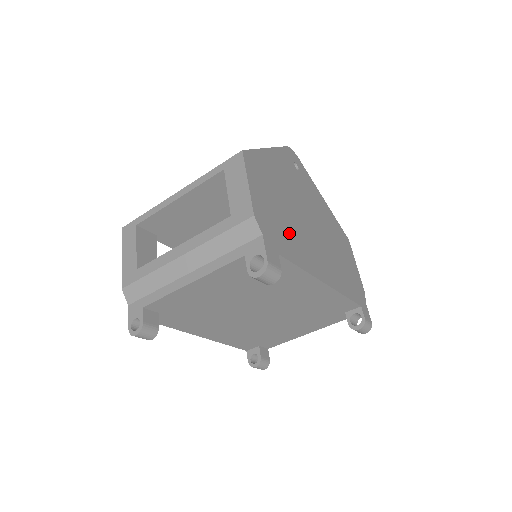
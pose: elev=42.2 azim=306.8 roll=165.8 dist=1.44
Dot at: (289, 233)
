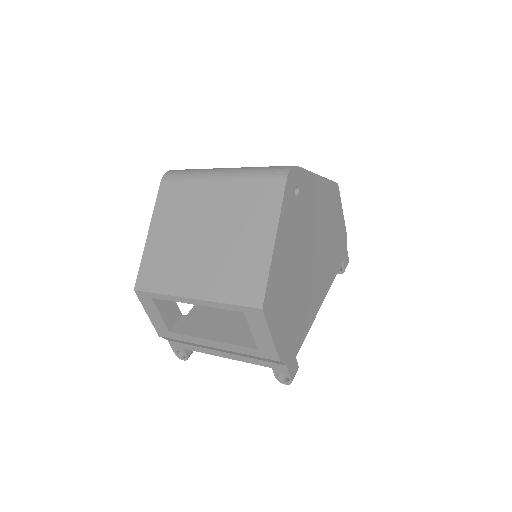
Dot at: (299, 315)
